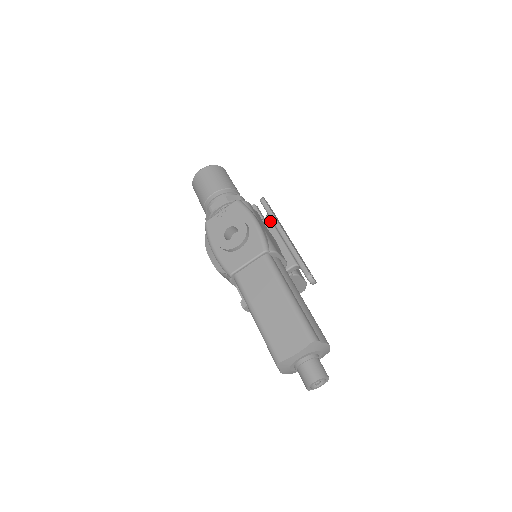
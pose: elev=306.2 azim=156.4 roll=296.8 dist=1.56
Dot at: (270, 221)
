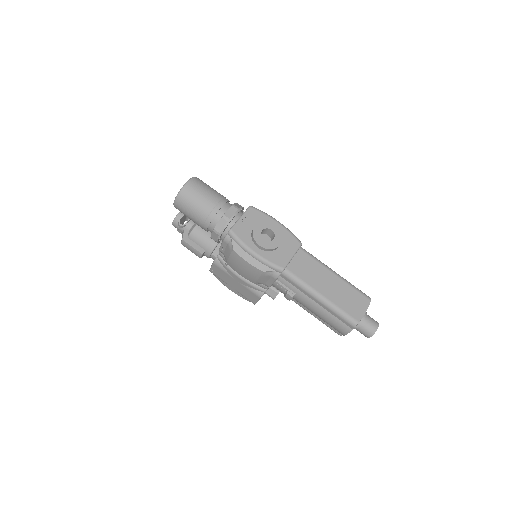
Dot at: occluded
